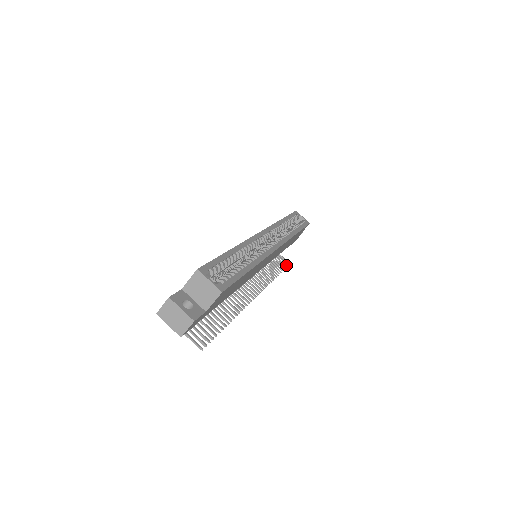
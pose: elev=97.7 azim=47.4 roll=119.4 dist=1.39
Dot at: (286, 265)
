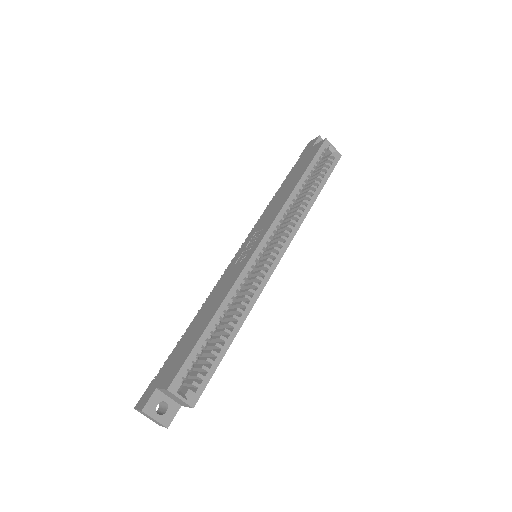
Dot at: occluded
